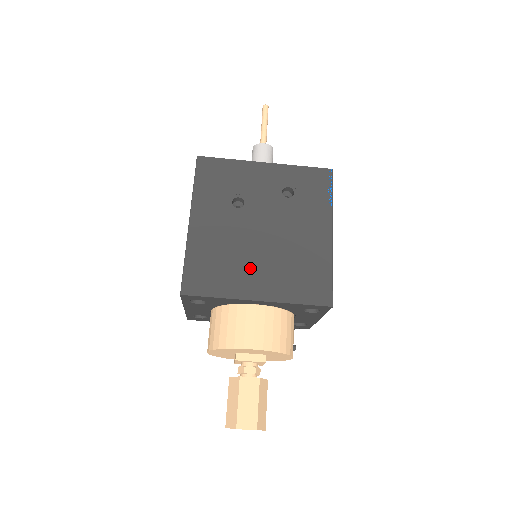
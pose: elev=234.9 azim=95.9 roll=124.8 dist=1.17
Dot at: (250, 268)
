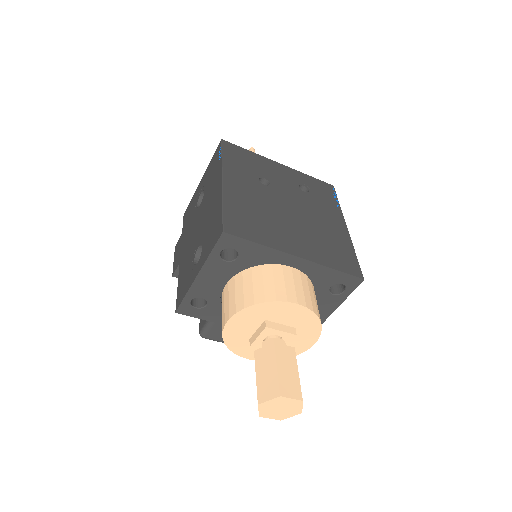
Dot at: (286, 230)
